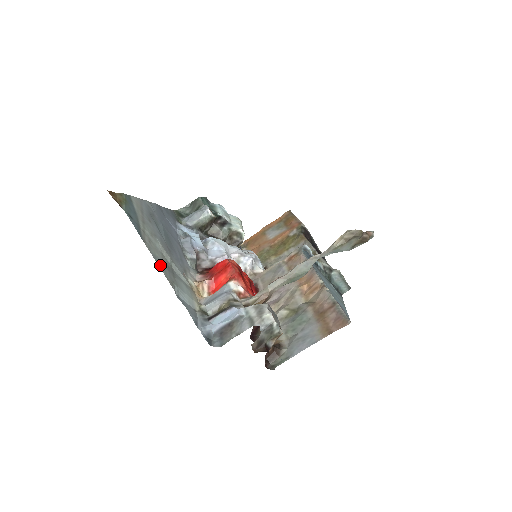
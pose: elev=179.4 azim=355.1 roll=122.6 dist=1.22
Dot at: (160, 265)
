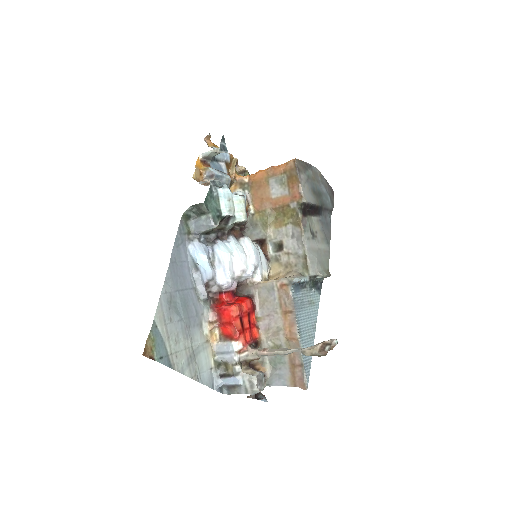
Dot at: (186, 372)
